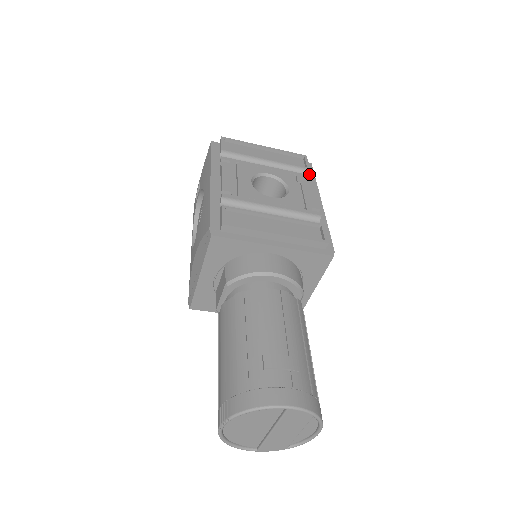
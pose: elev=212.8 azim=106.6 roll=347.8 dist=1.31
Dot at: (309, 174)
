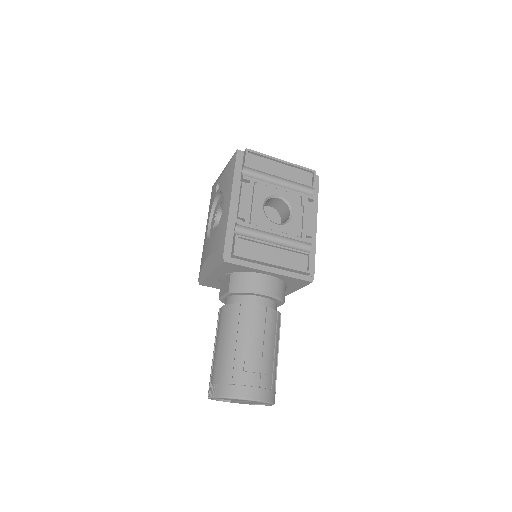
Dot at: (314, 190)
